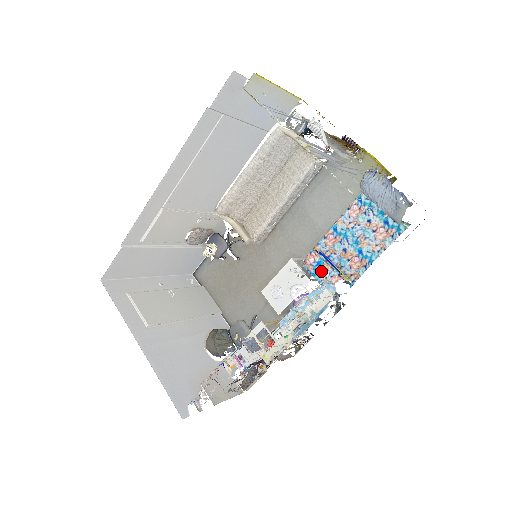
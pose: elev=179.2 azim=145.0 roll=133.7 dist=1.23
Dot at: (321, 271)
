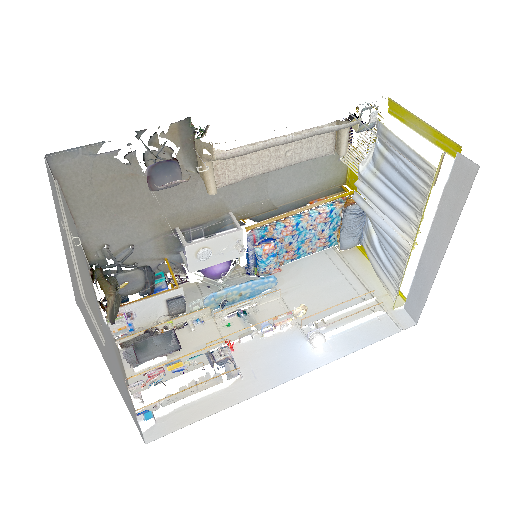
Dot at: (272, 263)
